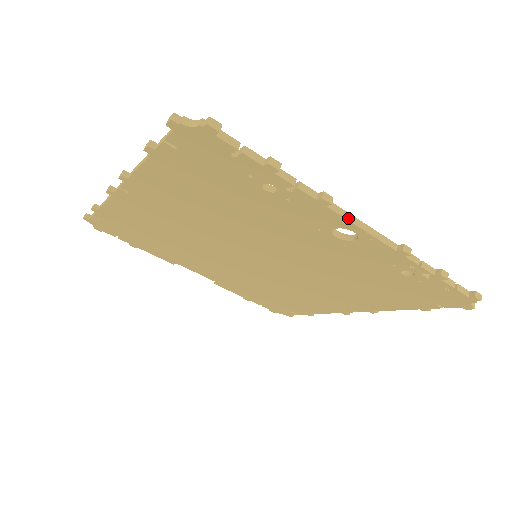
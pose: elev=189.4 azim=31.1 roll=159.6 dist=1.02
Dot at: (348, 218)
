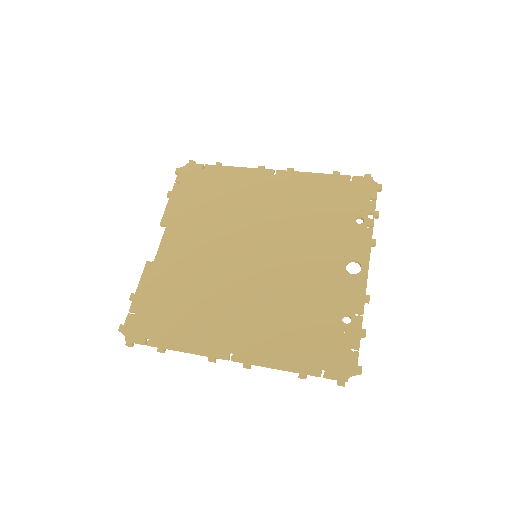
Dot at: occluded
